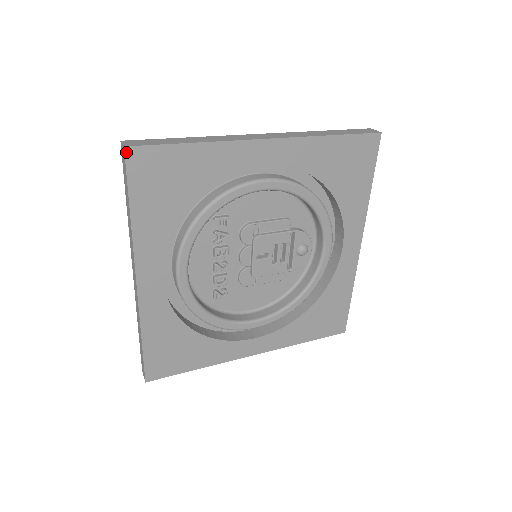
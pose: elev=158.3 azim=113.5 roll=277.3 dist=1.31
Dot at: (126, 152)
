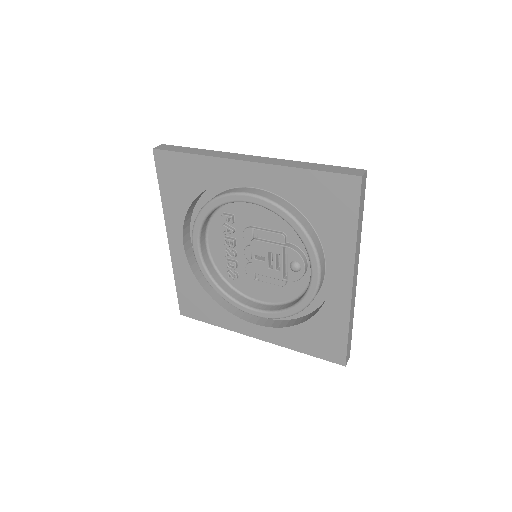
Dot at: (154, 152)
